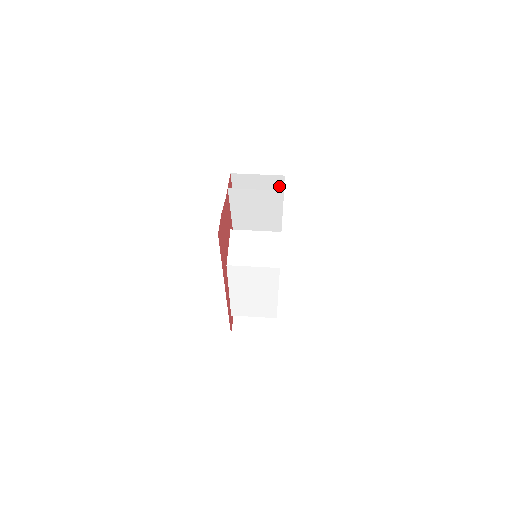
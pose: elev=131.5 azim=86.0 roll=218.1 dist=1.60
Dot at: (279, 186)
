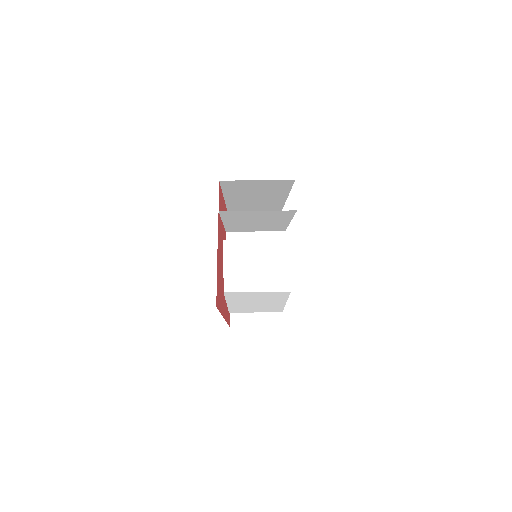
Dot at: (286, 186)
